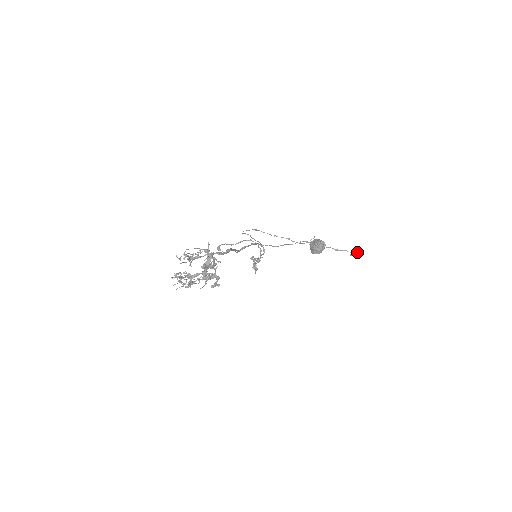
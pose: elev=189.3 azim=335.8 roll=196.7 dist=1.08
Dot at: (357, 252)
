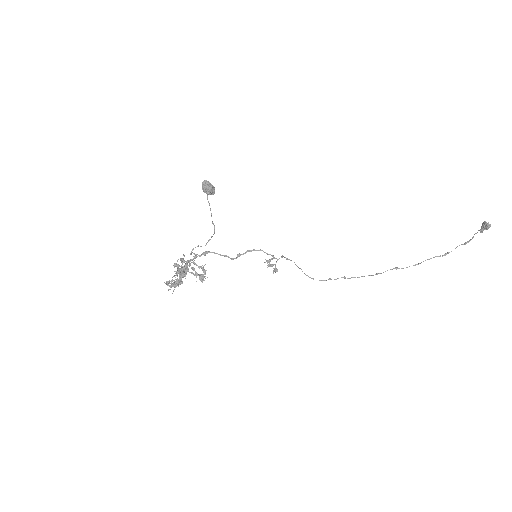
Dot at: (482, 224)
